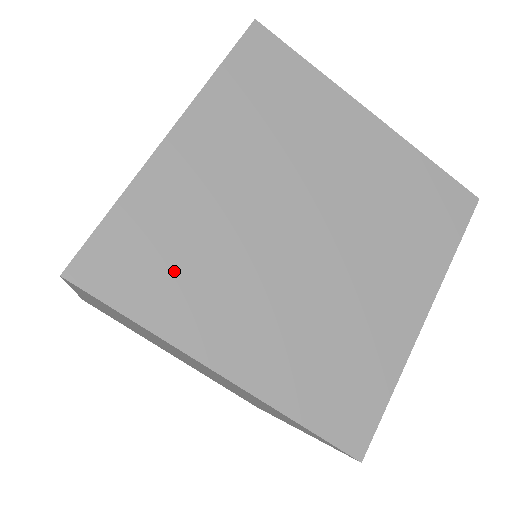
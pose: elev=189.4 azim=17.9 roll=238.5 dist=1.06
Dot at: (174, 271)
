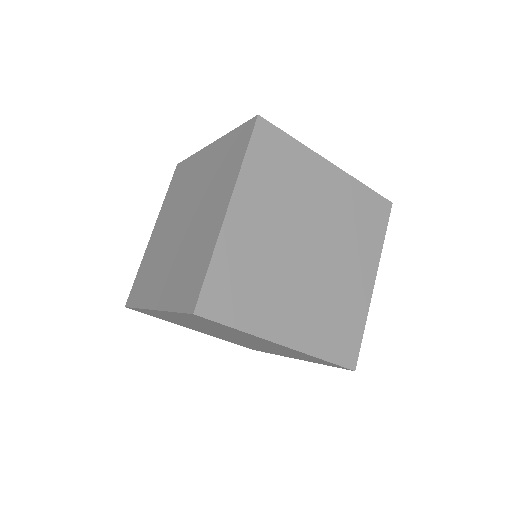
Dot at: (249, 294)
